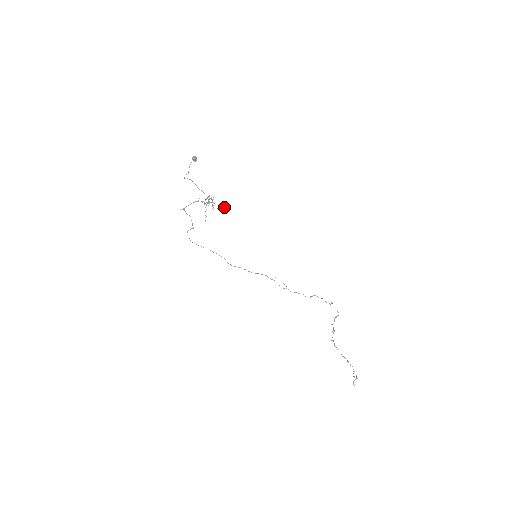
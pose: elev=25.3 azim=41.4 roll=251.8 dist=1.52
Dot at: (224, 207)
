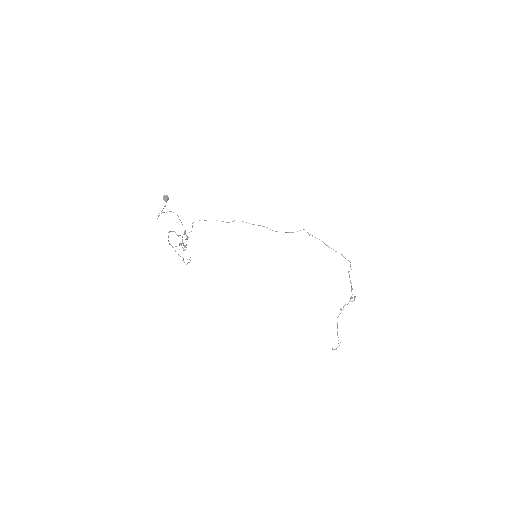
Dot at: occluded
